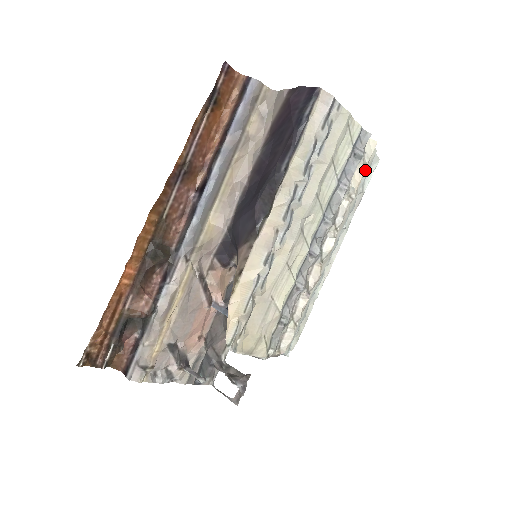
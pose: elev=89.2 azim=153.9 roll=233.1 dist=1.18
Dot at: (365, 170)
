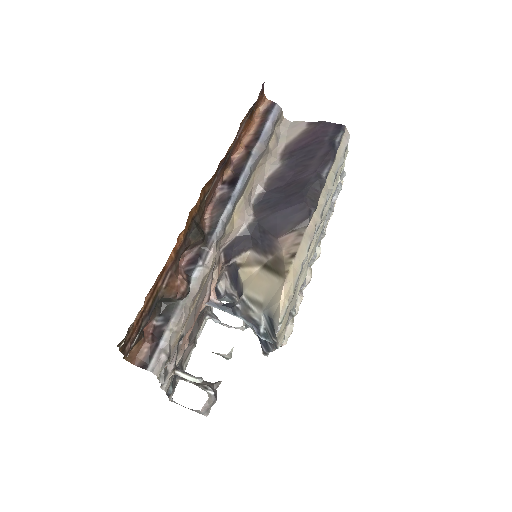
Dot at: occluded
